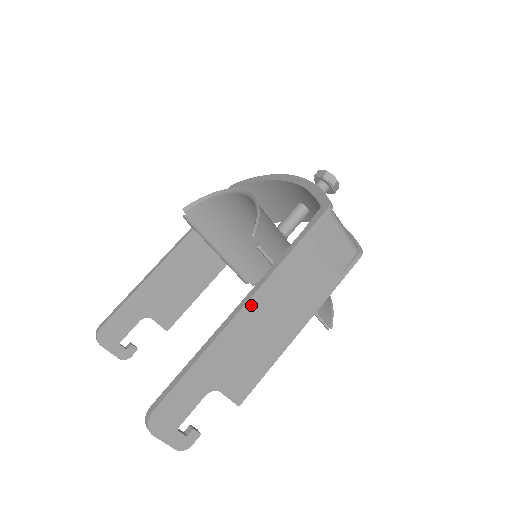
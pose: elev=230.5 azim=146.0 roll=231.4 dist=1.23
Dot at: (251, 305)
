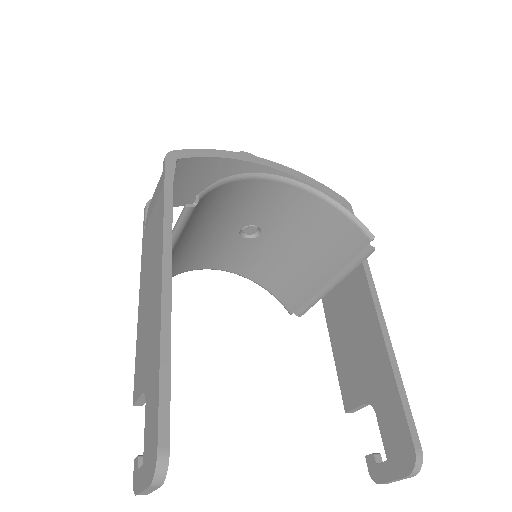
Dot at: occluded
